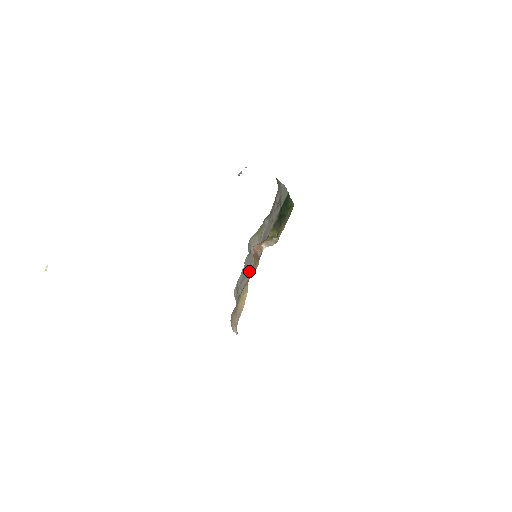
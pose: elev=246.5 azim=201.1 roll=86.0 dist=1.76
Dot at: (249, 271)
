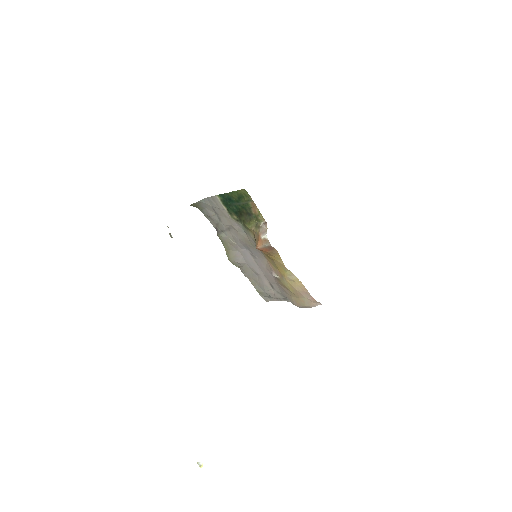
Dot at: (259, 273)
